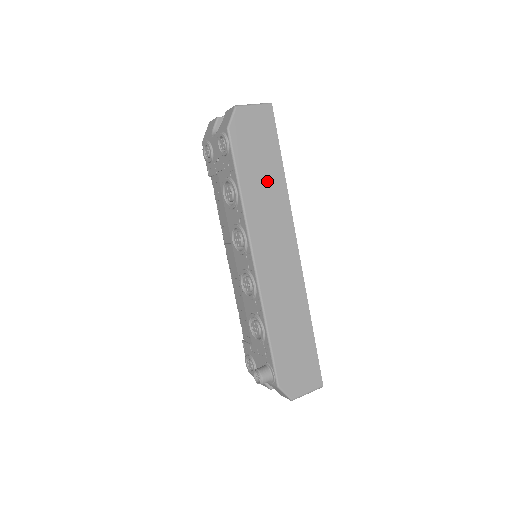
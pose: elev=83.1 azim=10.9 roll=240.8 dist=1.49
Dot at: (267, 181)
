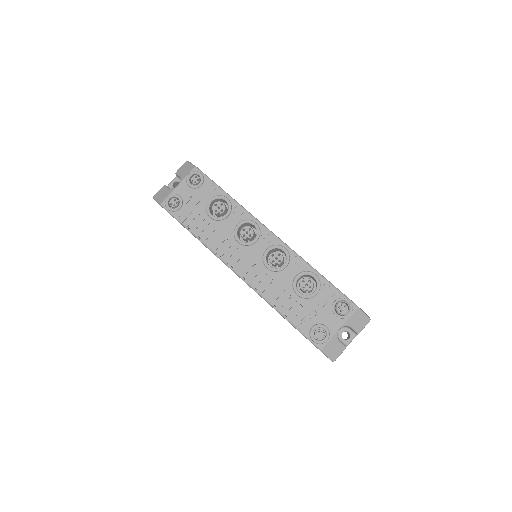
Dot at: occluded
